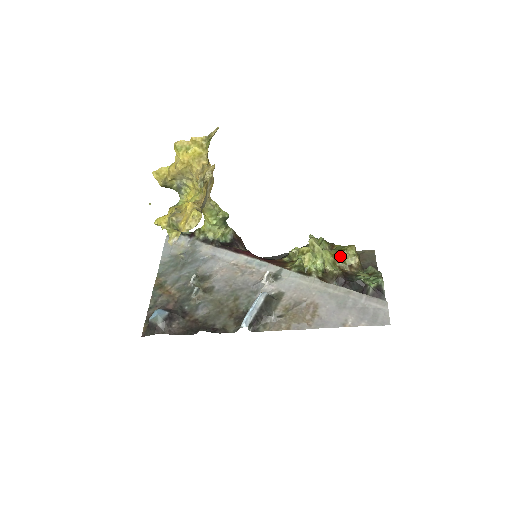
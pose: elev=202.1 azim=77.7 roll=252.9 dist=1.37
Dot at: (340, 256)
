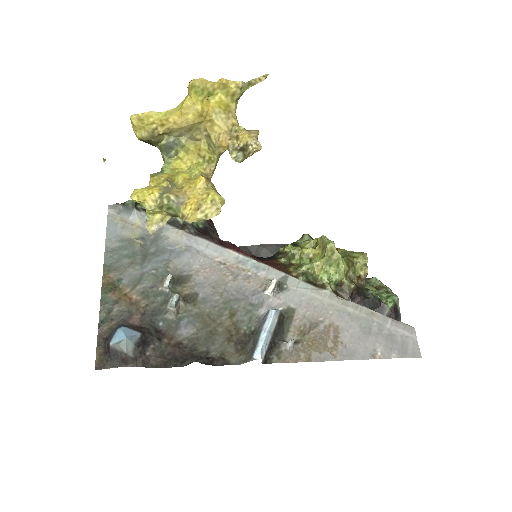
Dot at: (352, 265)
